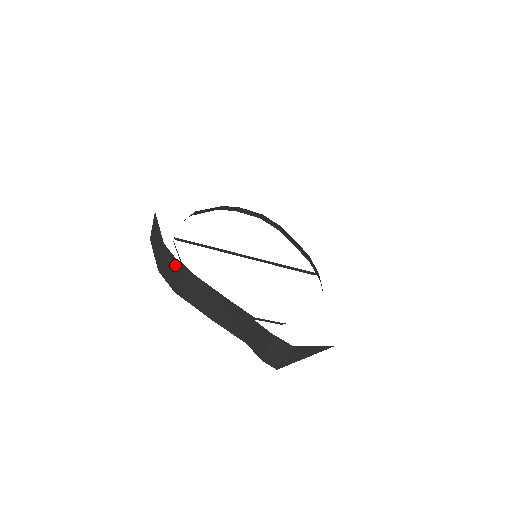
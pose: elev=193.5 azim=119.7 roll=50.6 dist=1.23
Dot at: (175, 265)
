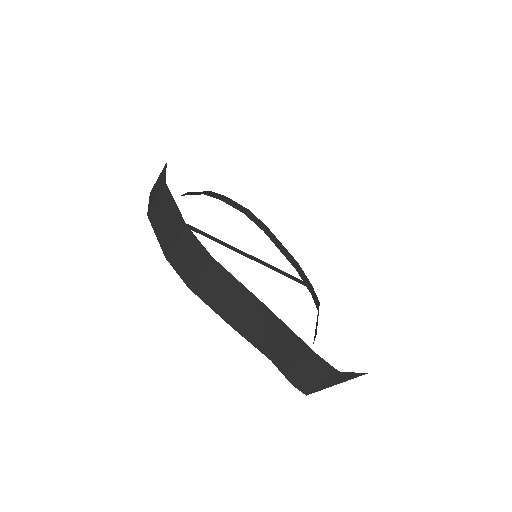
Dot at: (200, 255)
